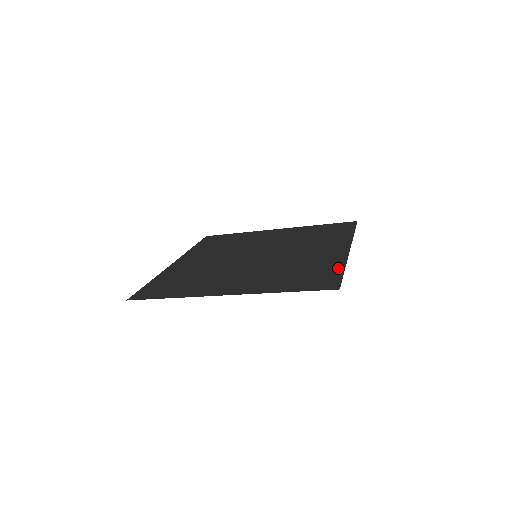
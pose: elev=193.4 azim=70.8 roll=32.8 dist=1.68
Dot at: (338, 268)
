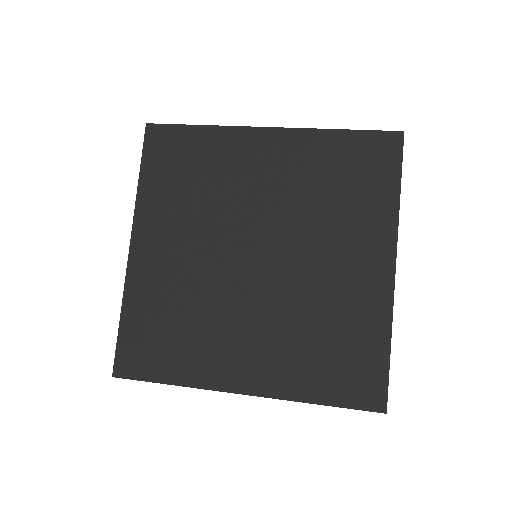
Dot at: (382, 343)
